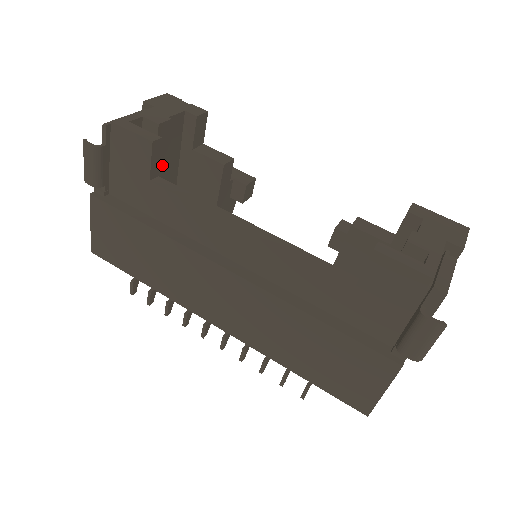
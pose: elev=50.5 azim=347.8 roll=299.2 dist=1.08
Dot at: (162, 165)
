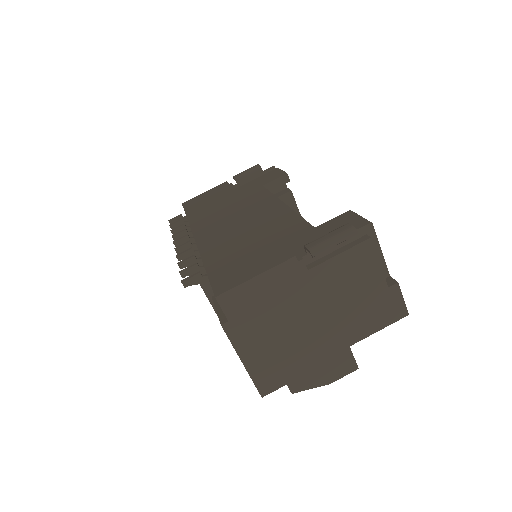
Dot at: occluded
